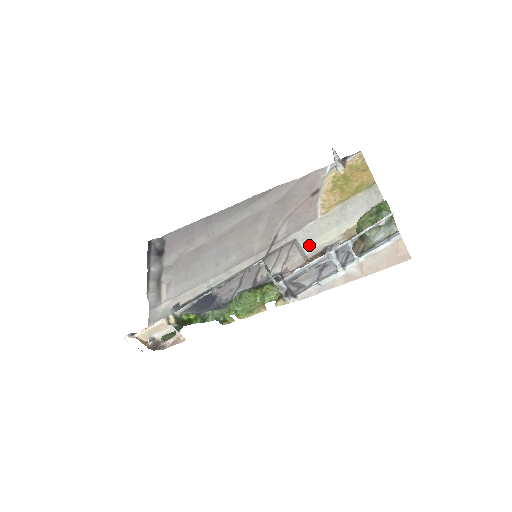
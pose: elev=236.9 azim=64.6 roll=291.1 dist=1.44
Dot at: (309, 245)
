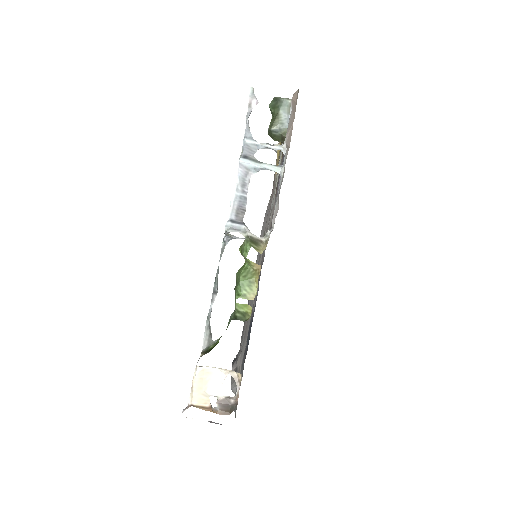
Dot at: (274, 199)
